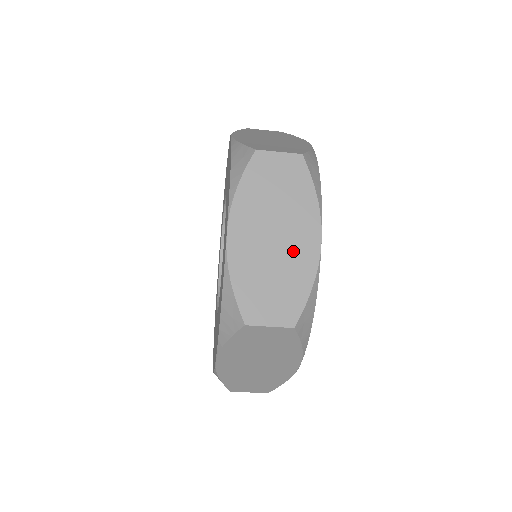
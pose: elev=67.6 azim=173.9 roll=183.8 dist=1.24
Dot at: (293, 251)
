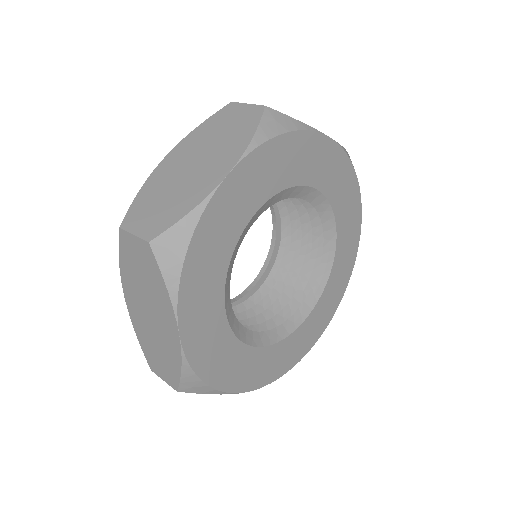
Dot at: (163, 333)
